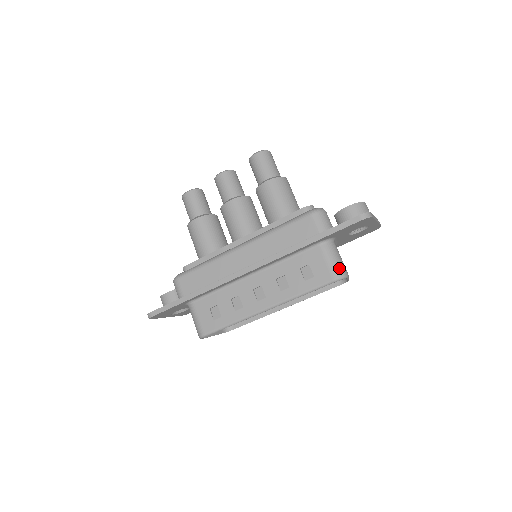
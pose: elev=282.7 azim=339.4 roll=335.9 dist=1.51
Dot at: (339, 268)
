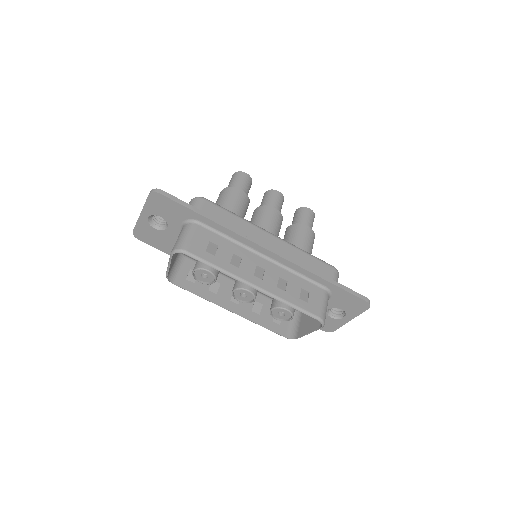
Dot at: occluded
